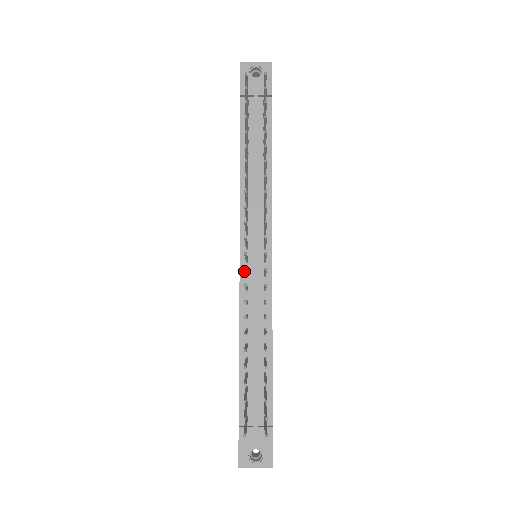
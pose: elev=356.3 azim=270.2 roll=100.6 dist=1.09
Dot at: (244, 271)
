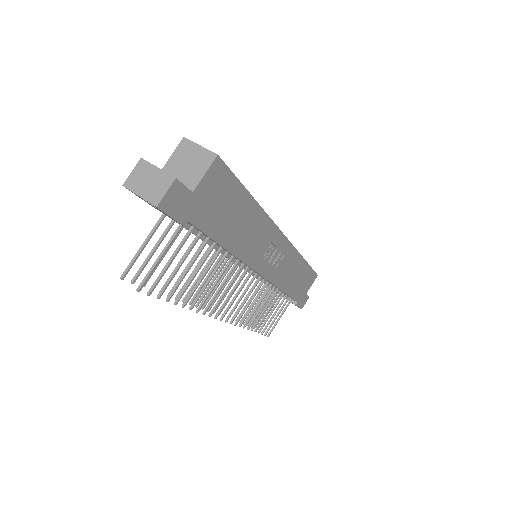
Dot at: occluded
